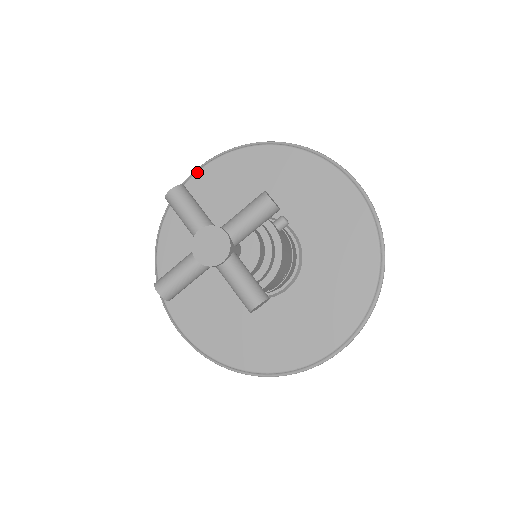
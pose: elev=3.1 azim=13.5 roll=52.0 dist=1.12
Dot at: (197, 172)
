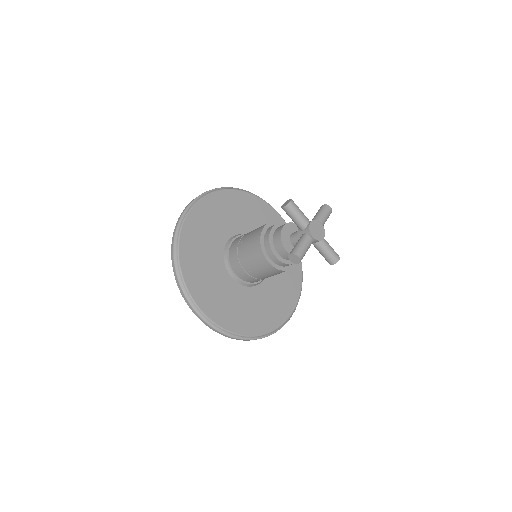
Dot at: (196, 203)
